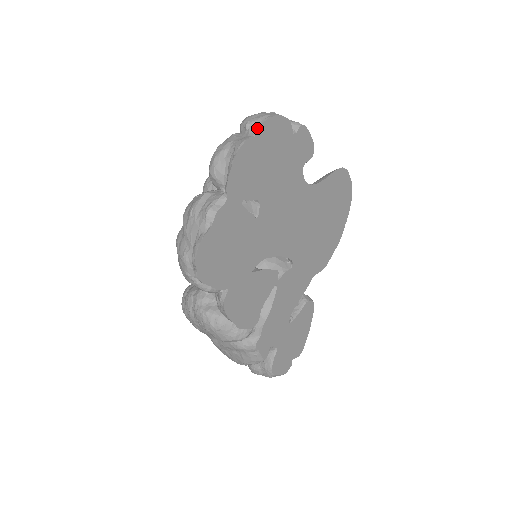
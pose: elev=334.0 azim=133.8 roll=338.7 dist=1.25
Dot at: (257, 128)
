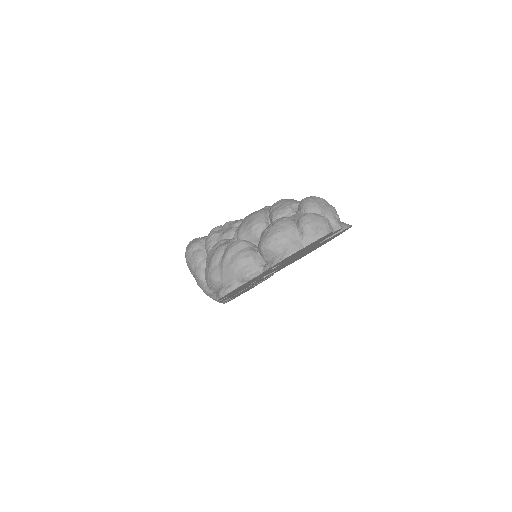
Dot at: (310, 242)
